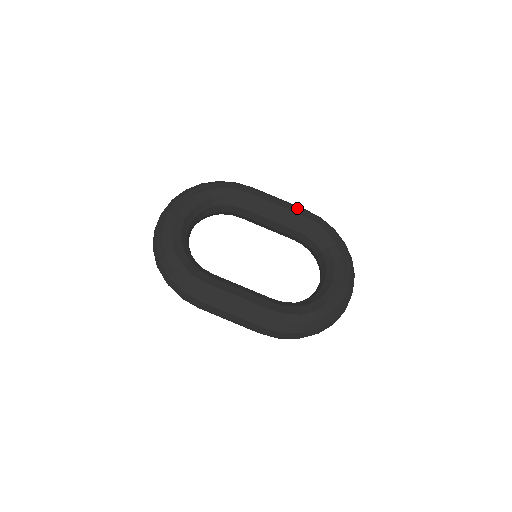
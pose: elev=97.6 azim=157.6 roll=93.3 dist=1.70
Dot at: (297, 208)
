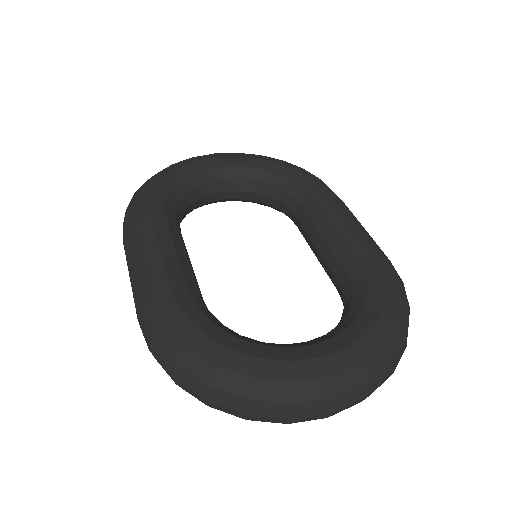
Dot at: (372, 241)
